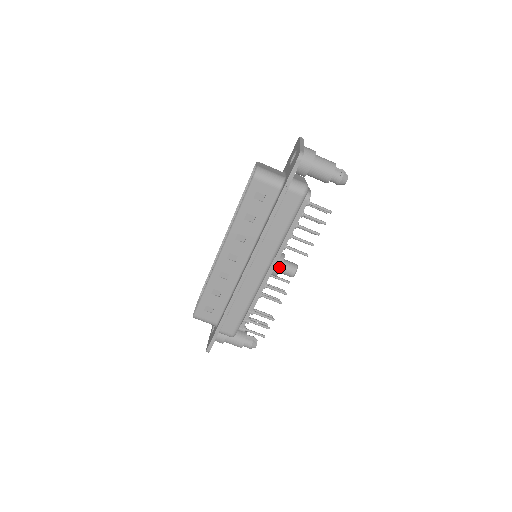
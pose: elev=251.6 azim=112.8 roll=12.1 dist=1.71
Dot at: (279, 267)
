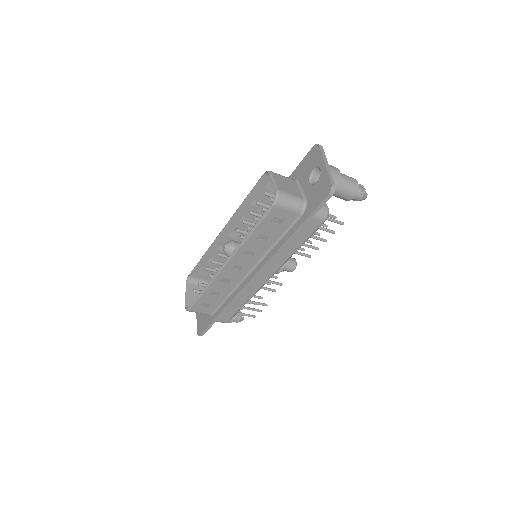
Dot at: (281, 268)
